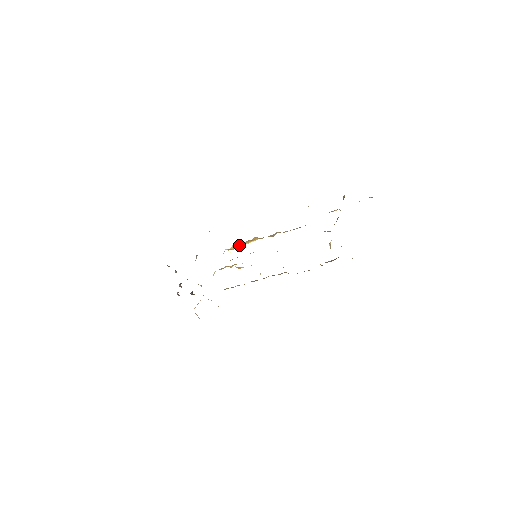
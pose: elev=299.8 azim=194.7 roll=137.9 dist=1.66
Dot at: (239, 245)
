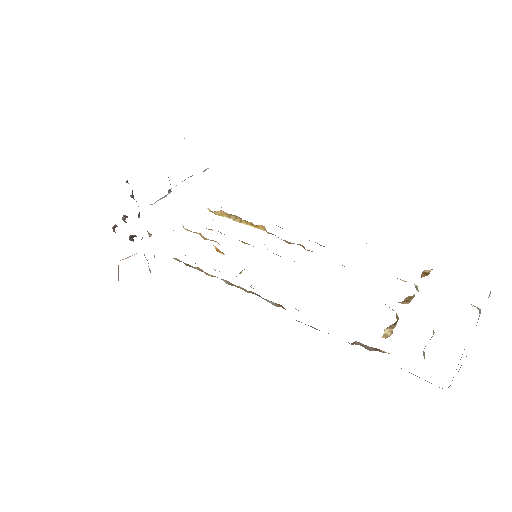
Dot at: (230, 216)
